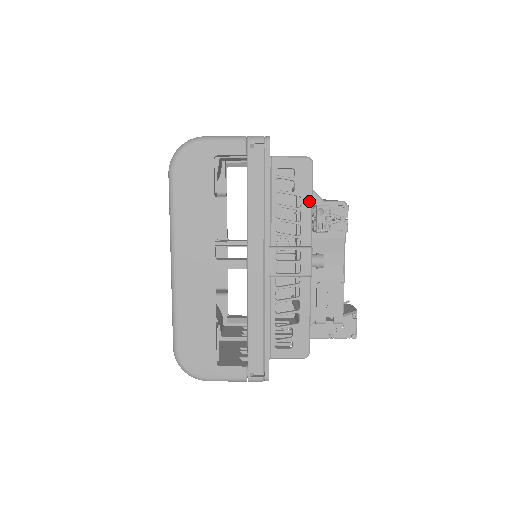
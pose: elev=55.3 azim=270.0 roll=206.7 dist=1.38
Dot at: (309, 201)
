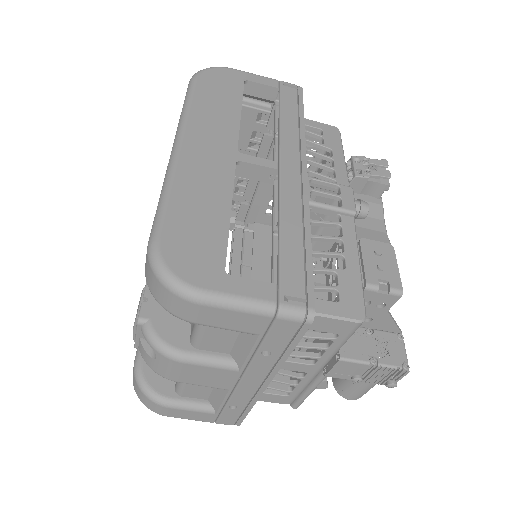
Dot at: (341, 155)
